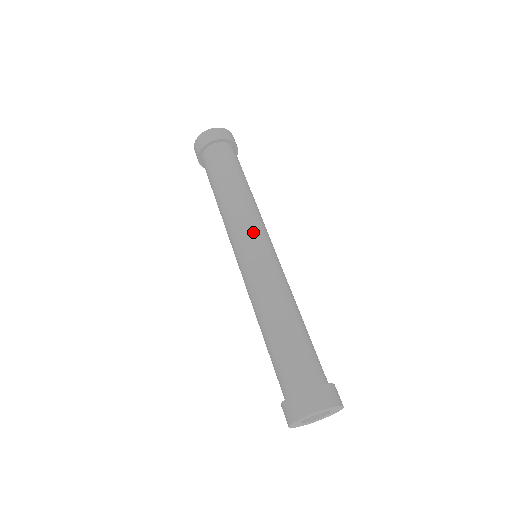
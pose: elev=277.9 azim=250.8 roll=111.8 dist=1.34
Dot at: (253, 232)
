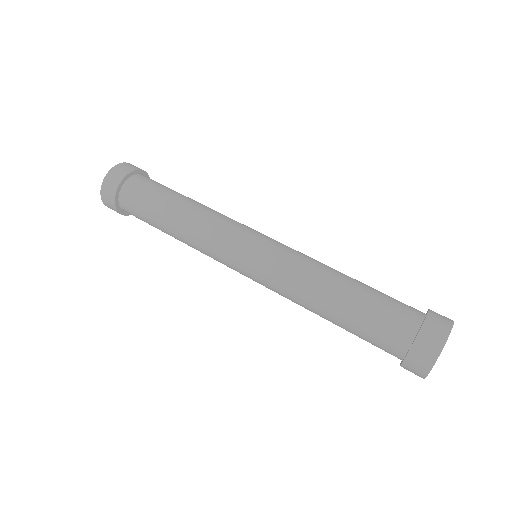
Dot at: (247, 228)
